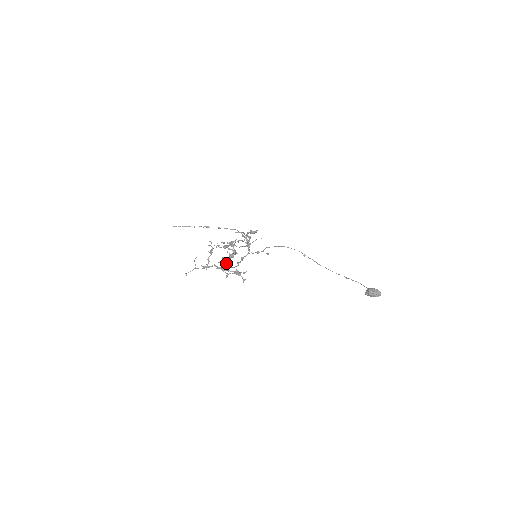
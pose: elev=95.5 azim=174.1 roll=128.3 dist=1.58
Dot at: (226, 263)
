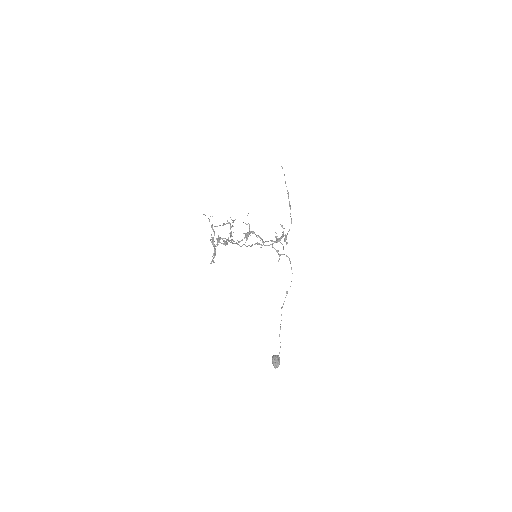
Dot at: (217, 242)
